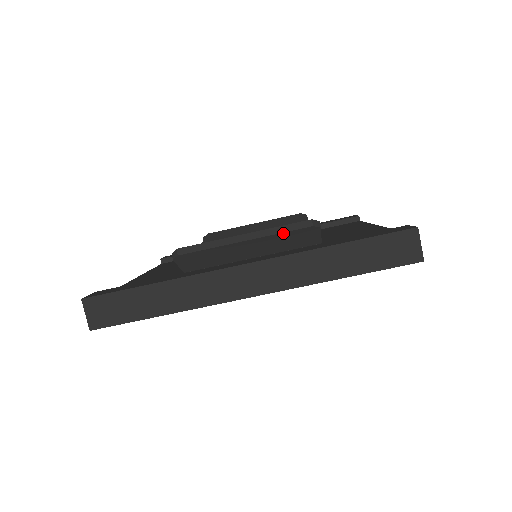
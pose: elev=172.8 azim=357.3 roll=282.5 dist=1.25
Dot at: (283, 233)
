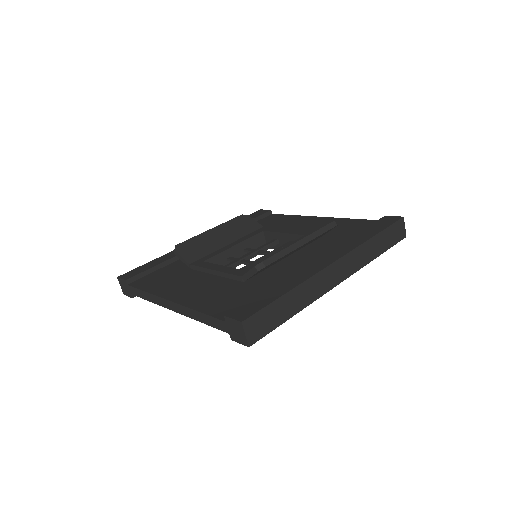
Dot at: occluded
